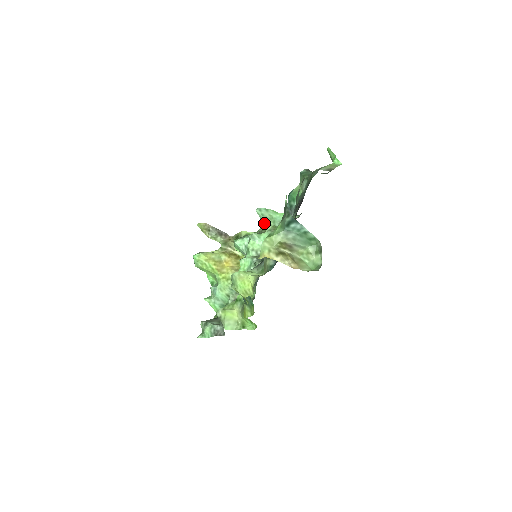
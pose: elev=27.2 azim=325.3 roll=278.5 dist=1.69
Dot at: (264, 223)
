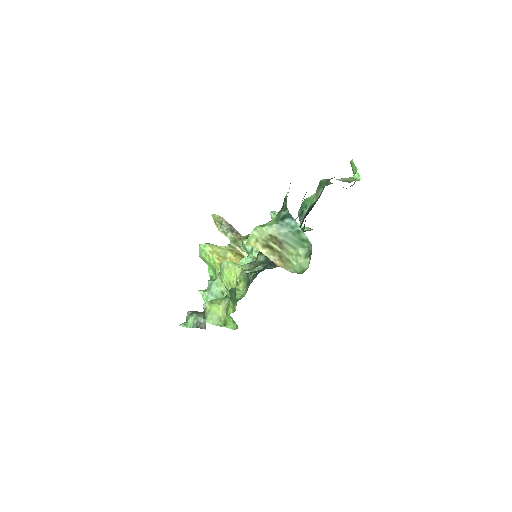
Dot at: occluded
